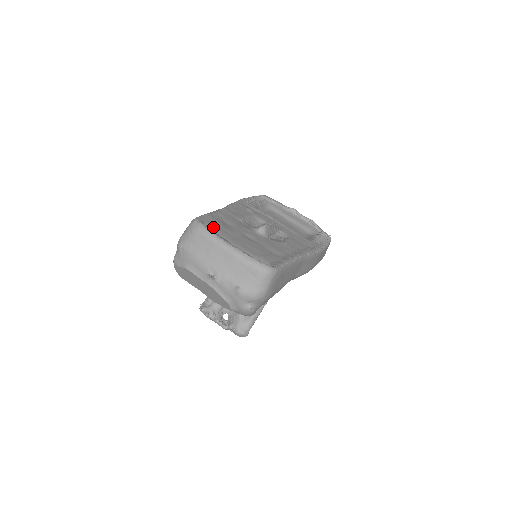
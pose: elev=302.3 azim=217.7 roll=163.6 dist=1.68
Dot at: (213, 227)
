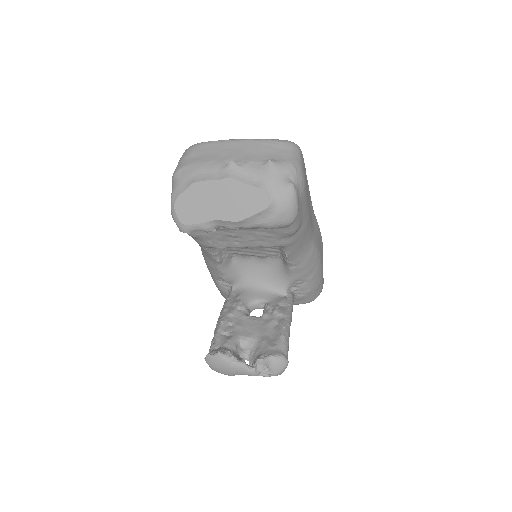
Dot at: occluded
